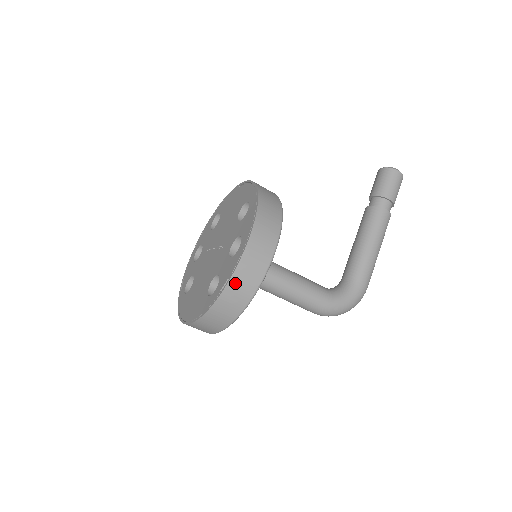
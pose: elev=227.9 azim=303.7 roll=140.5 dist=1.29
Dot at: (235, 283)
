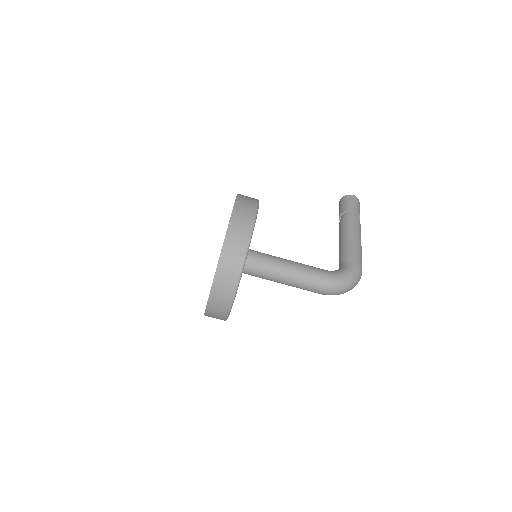
Dot at: (232, 233)
